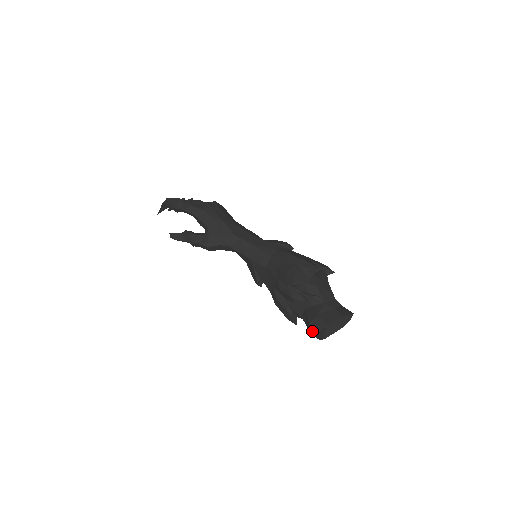
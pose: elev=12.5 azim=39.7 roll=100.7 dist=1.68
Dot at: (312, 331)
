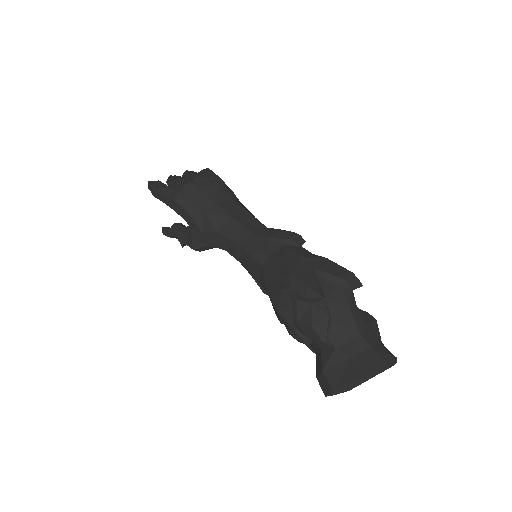
Dot at: occluded
